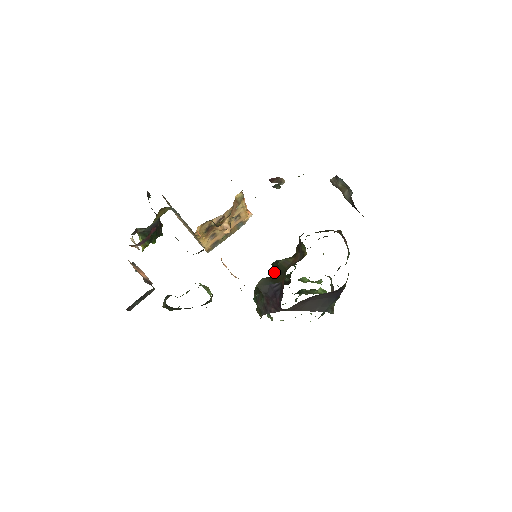
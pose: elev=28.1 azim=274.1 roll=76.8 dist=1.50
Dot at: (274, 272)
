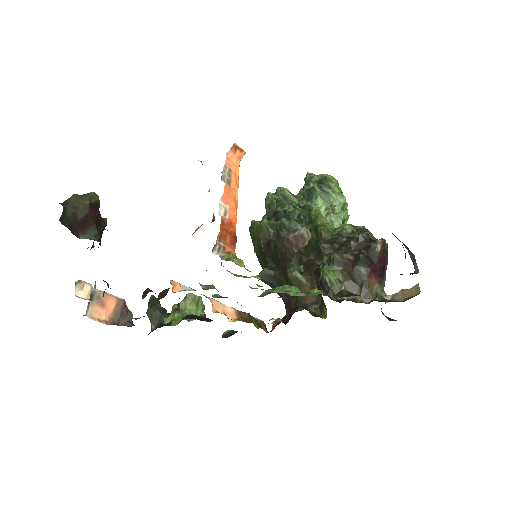
Dot at: (280, 265)
